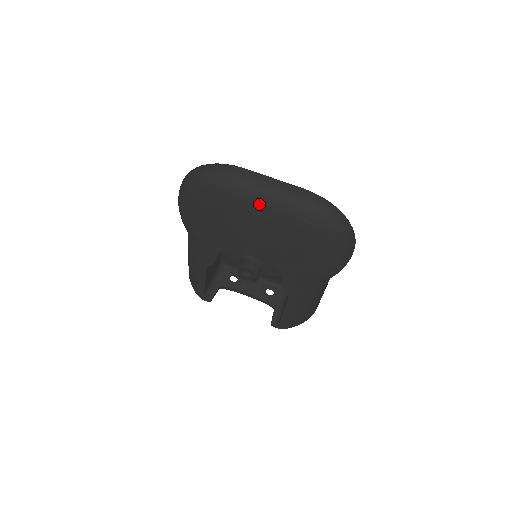
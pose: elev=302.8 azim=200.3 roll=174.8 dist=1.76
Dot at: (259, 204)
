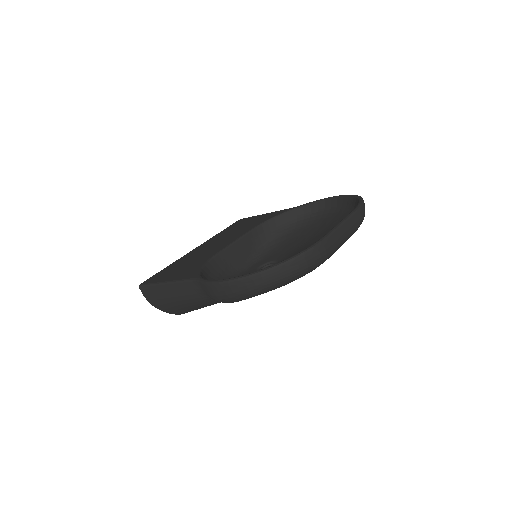
Dot at: occluded
